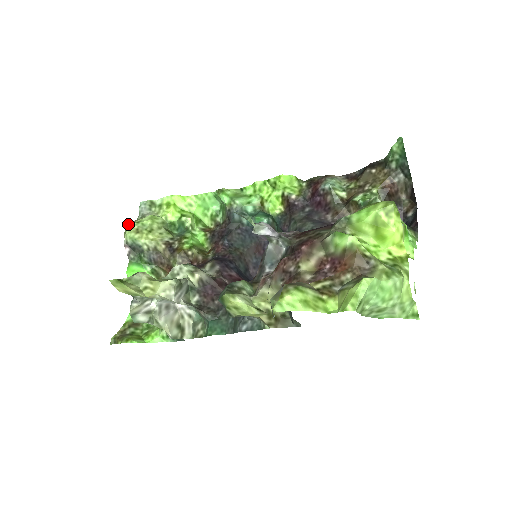
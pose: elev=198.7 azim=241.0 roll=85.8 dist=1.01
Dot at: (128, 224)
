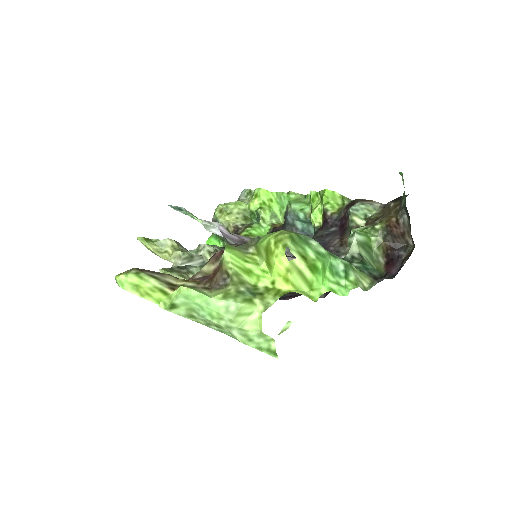
Dot at: (220, 204)
